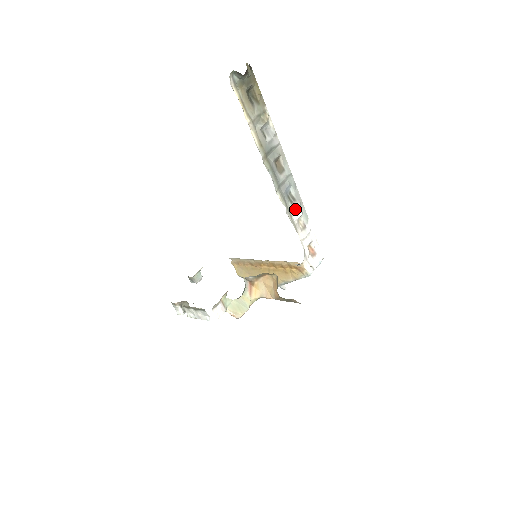
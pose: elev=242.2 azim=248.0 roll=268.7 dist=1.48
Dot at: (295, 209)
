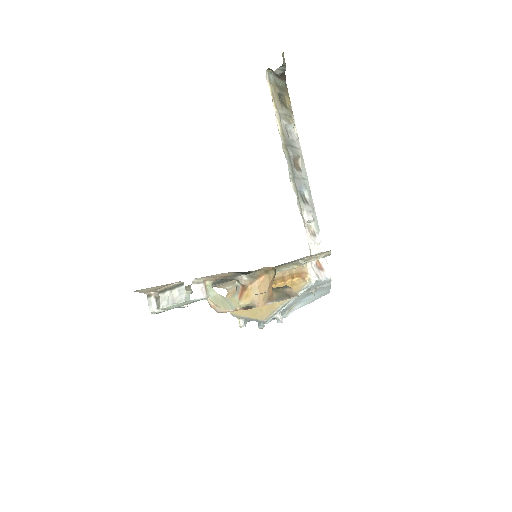
Dot at: (307, 209)
